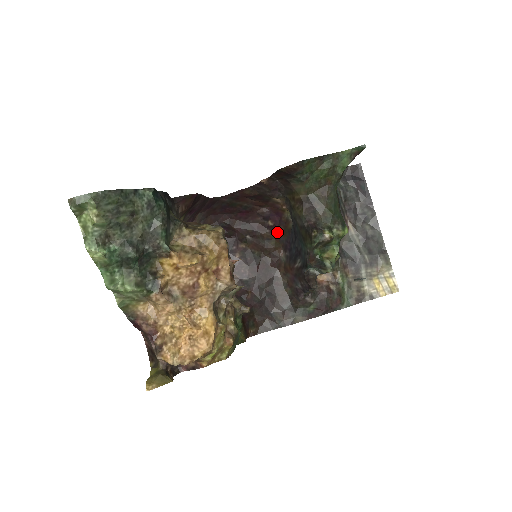
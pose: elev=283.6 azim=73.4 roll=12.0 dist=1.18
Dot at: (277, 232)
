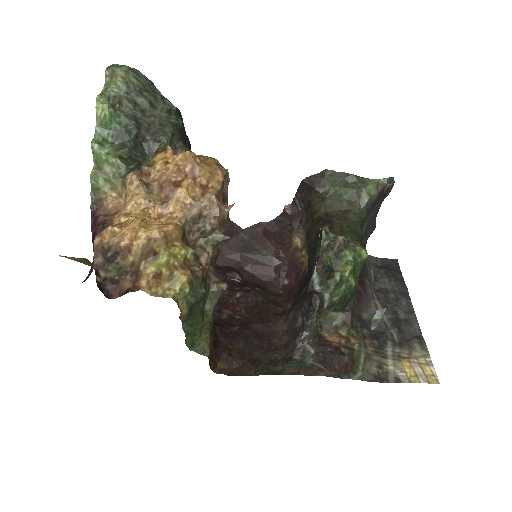
Dot at: (291, 290)
